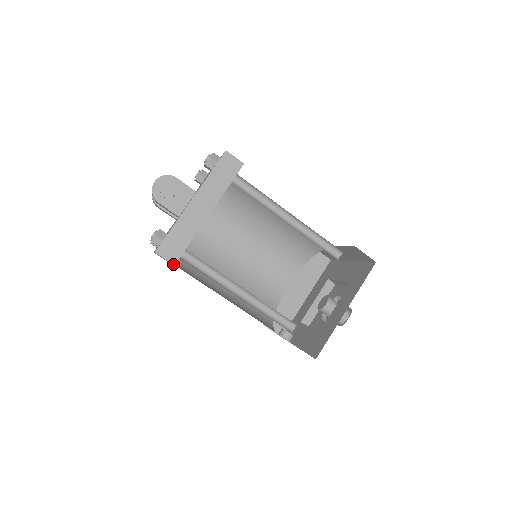
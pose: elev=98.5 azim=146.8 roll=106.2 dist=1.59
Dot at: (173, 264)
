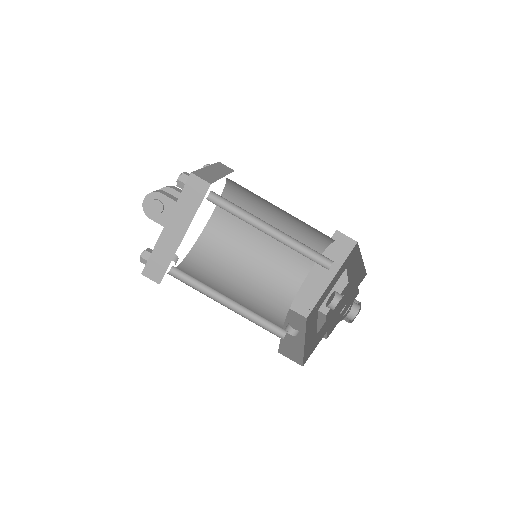
Dot at: (158, 283)
